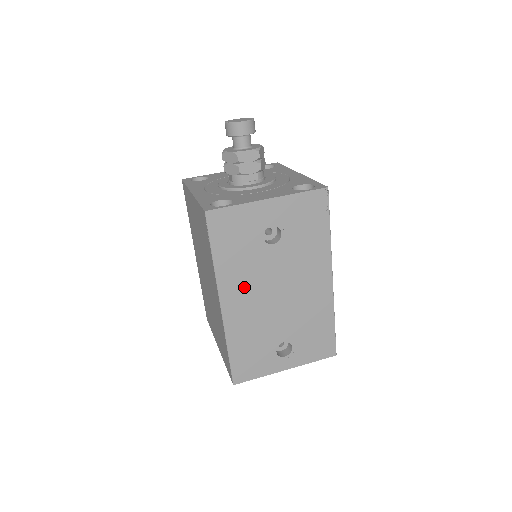
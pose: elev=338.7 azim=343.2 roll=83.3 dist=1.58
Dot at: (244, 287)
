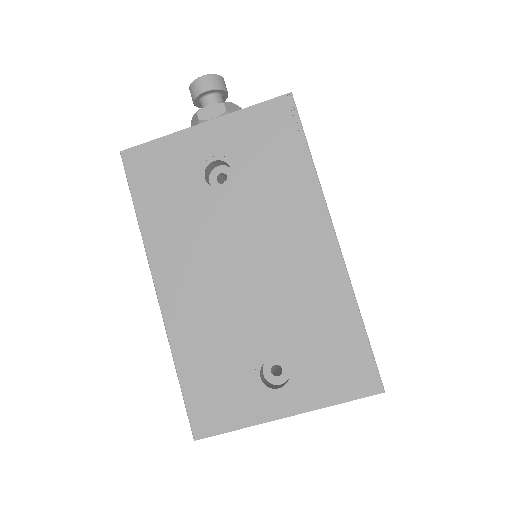
Dot at: (187, 258)
